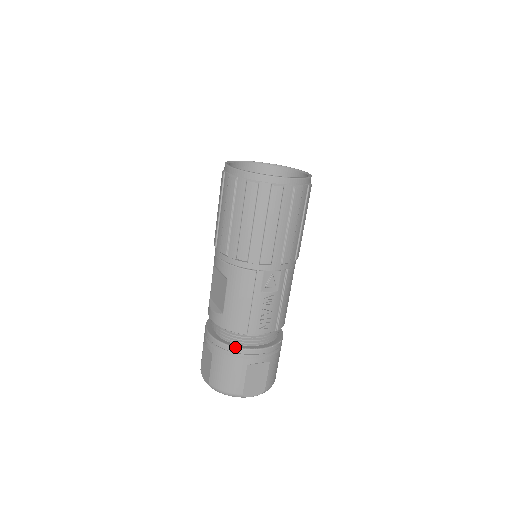
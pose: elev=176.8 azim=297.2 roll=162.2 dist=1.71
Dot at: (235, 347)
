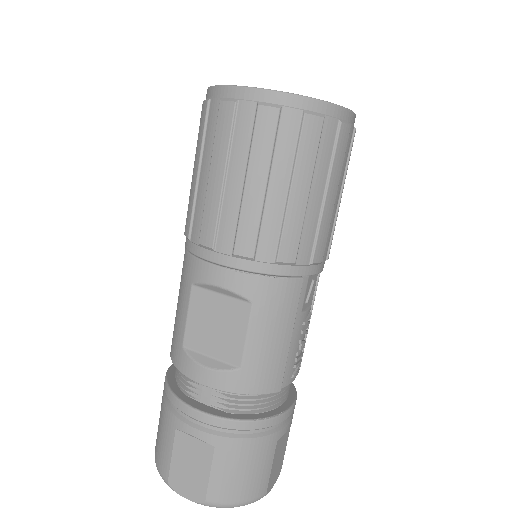
Dot at: (263, 419)
